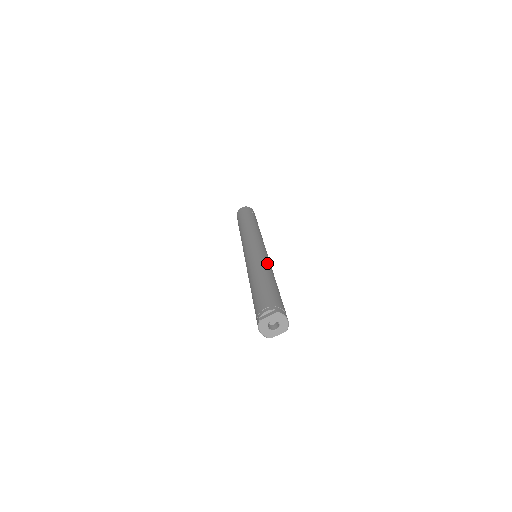
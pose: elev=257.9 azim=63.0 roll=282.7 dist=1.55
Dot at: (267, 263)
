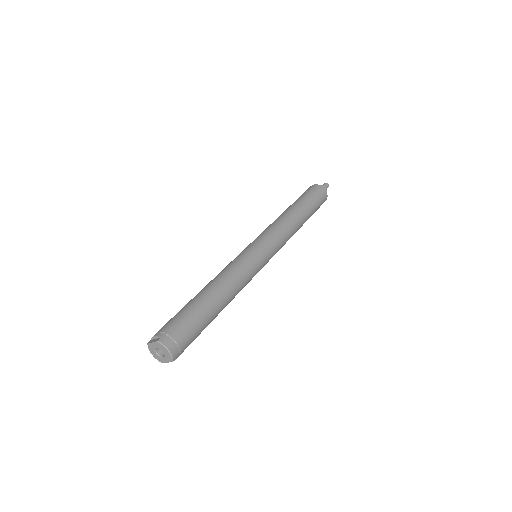
Dot at: (235, 272)
